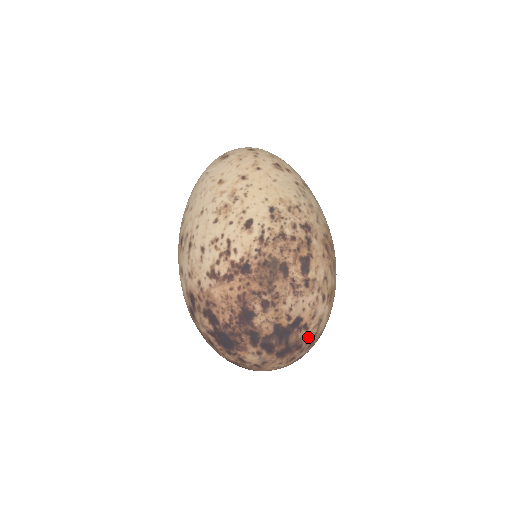
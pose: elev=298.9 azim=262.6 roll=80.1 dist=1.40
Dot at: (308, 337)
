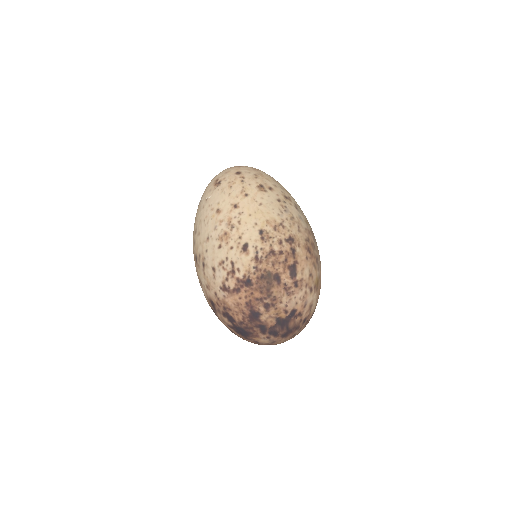
Dot at: (303, 320)
